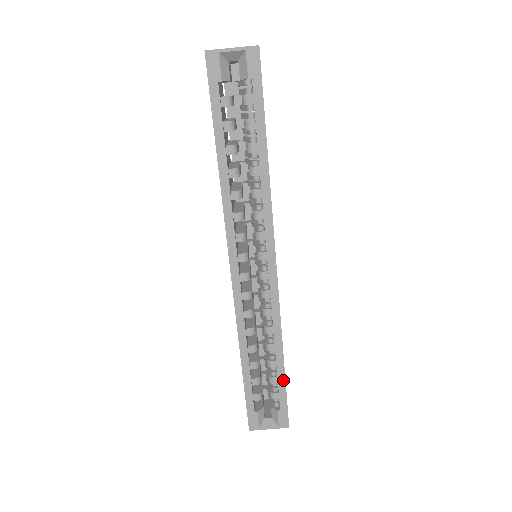
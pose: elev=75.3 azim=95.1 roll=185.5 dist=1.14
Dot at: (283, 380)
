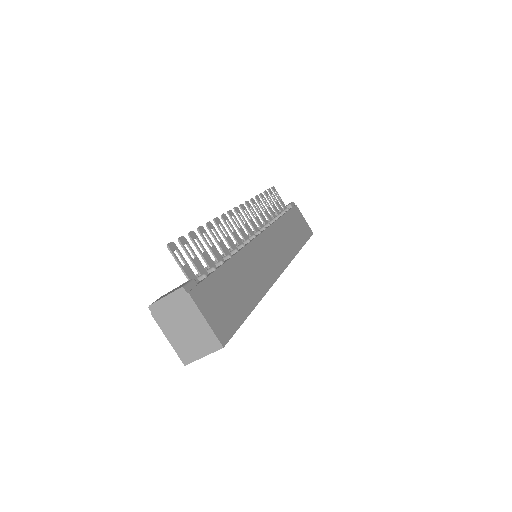
Dot at: occluded
